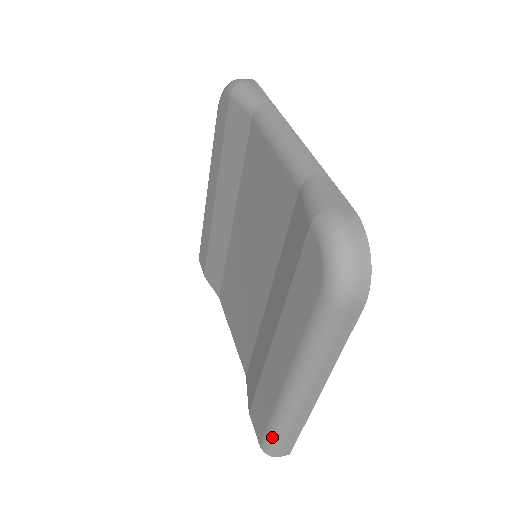
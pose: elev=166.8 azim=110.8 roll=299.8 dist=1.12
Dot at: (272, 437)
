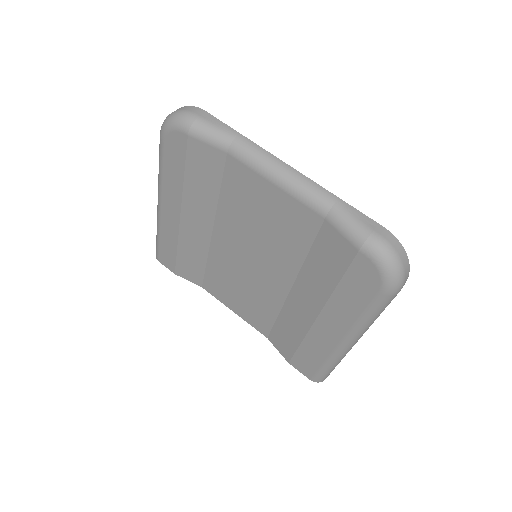
Dot at: (325, 373)
